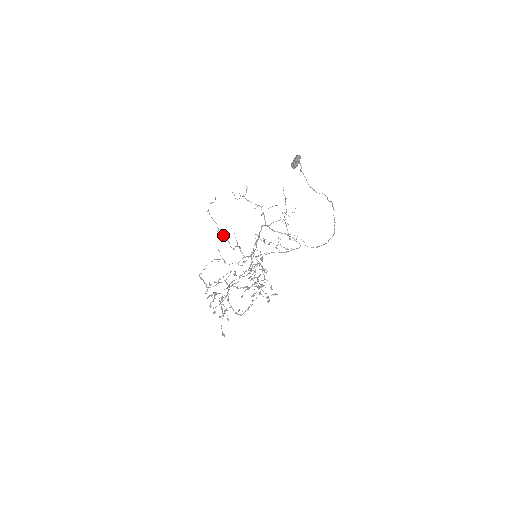
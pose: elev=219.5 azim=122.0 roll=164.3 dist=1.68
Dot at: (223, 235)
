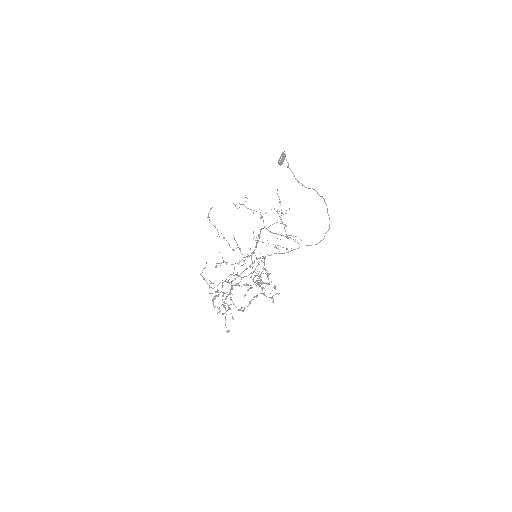
Dot at: (223, 238)
